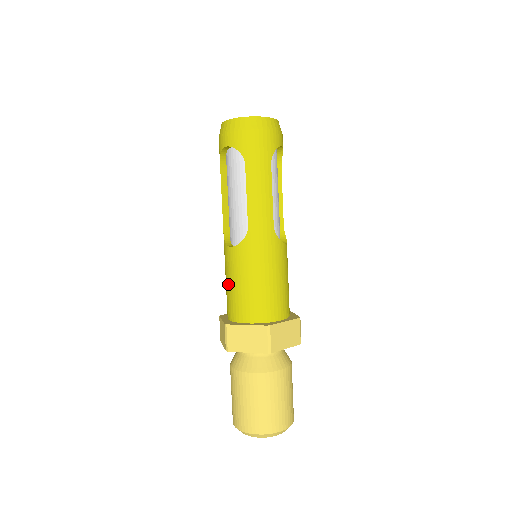
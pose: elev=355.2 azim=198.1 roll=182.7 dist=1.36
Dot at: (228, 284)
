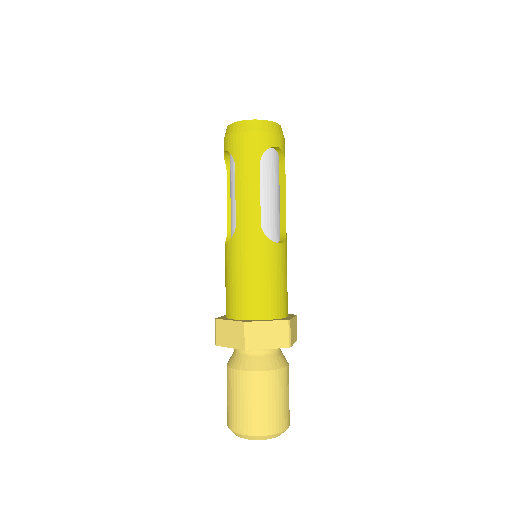
Dot at: (225, 281)
